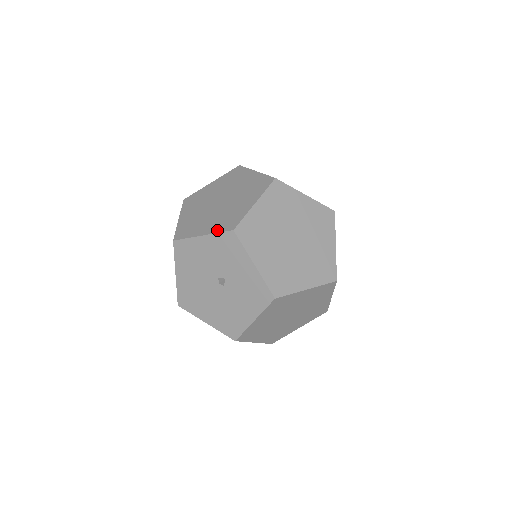
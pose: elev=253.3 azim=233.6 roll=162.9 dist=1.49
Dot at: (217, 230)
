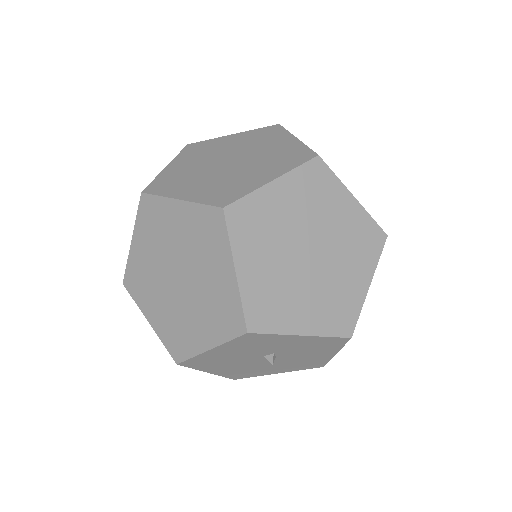
Dot at: (223, 337)
